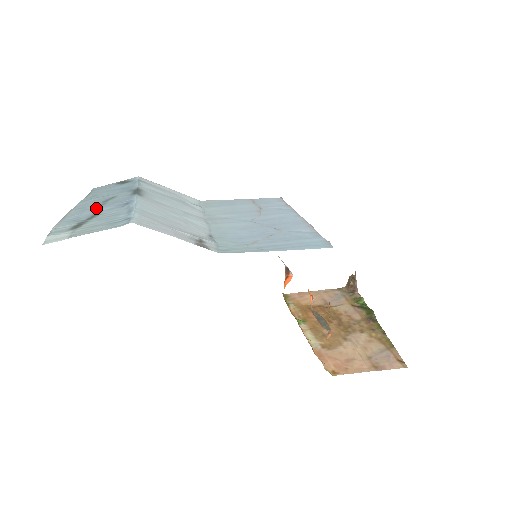
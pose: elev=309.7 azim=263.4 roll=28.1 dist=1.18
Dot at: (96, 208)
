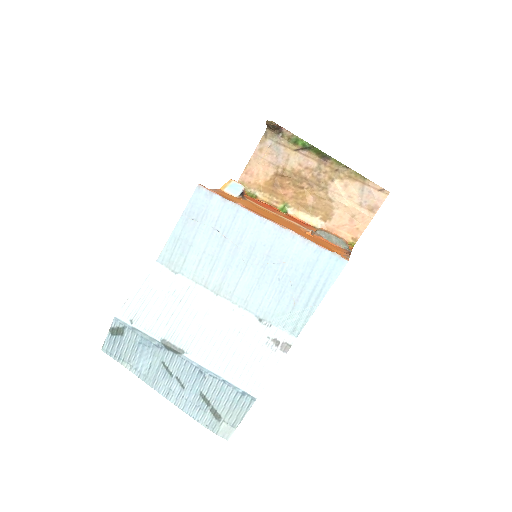
Dot at: (185, 389)
